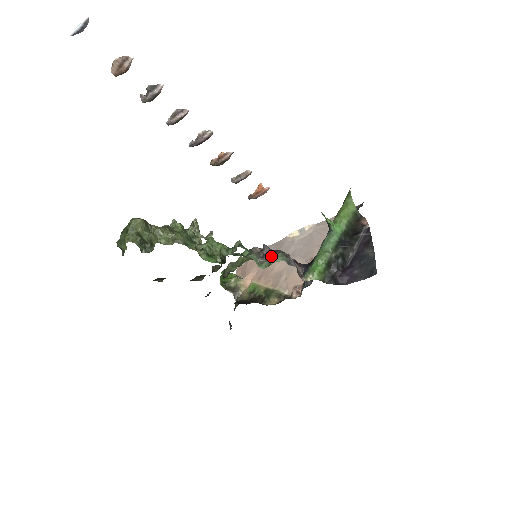
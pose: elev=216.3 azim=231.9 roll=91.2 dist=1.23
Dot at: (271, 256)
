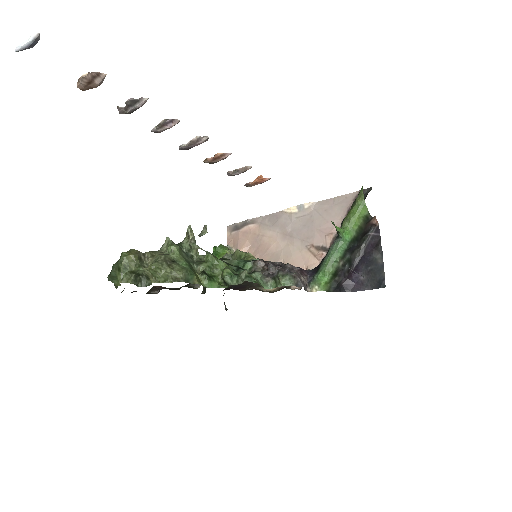
Dot at: (278, 278)
